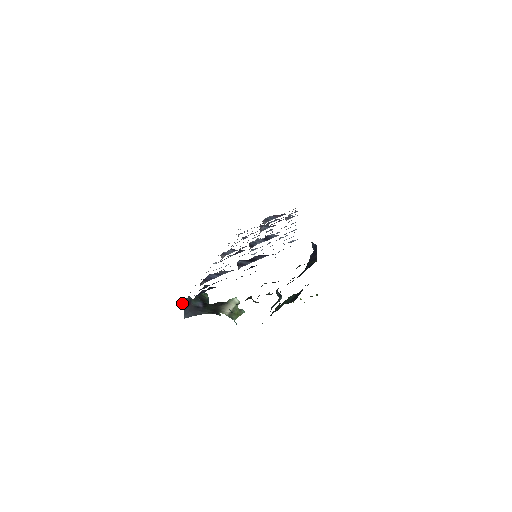
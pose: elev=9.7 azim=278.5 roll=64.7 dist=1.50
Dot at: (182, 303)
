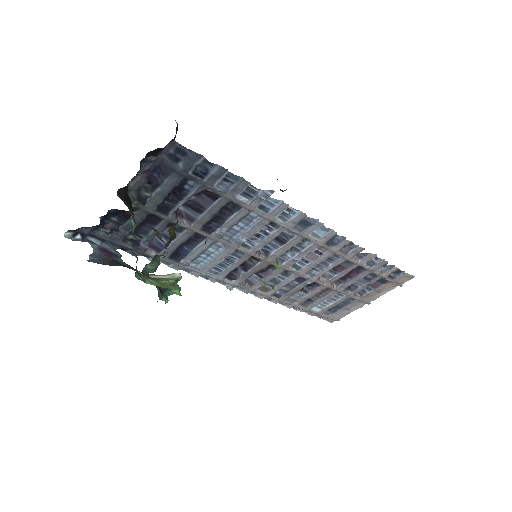
Dot at: (90, 240)
